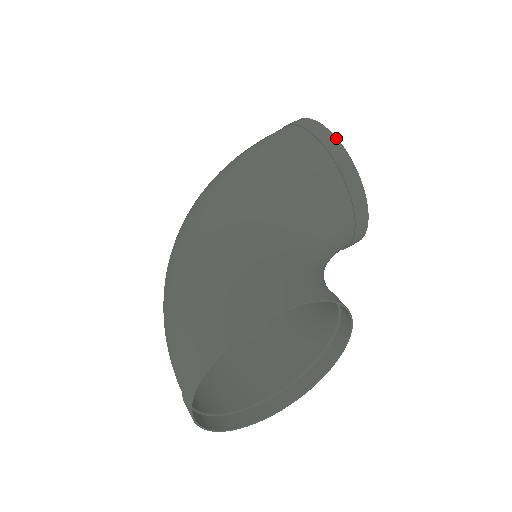
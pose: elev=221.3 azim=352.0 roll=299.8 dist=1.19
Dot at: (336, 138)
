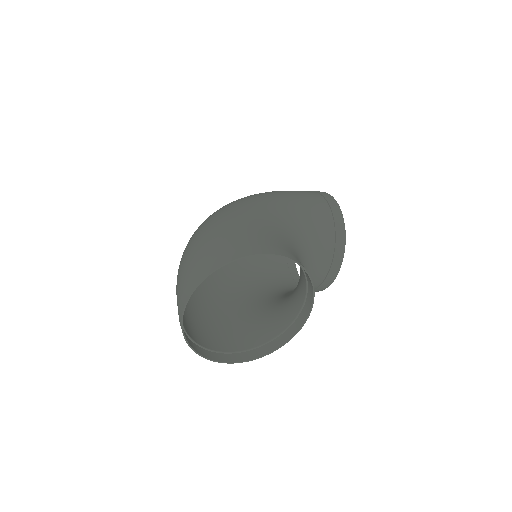
Dot at: (339, 206)
